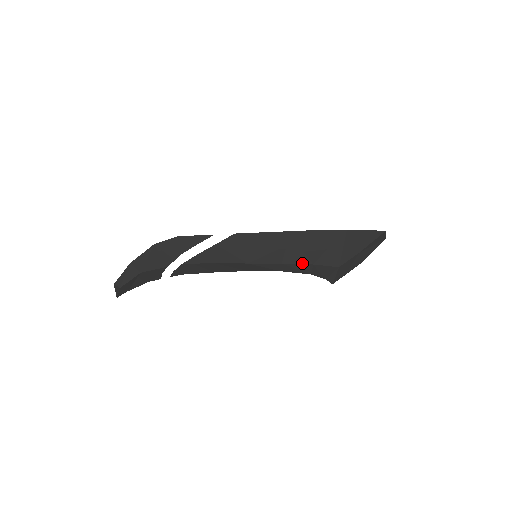
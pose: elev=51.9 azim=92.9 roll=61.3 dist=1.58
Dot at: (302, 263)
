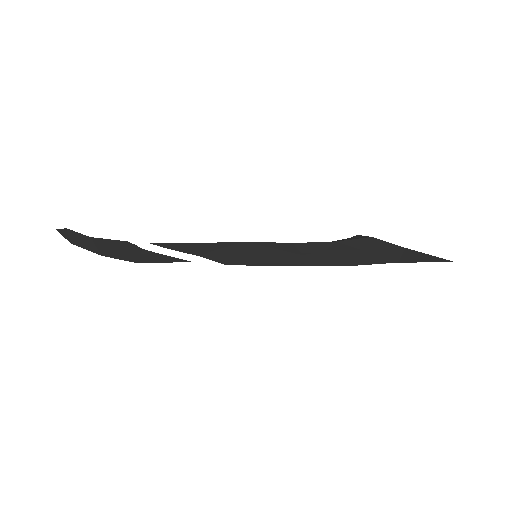
Dot at: occluded
